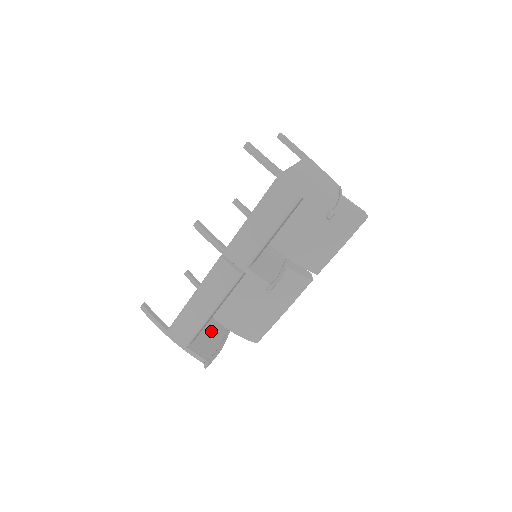
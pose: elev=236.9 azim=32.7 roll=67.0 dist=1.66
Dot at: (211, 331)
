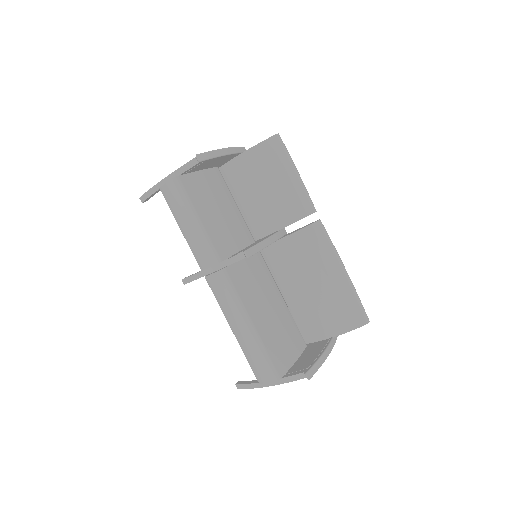
Dot at: (310, 352)
